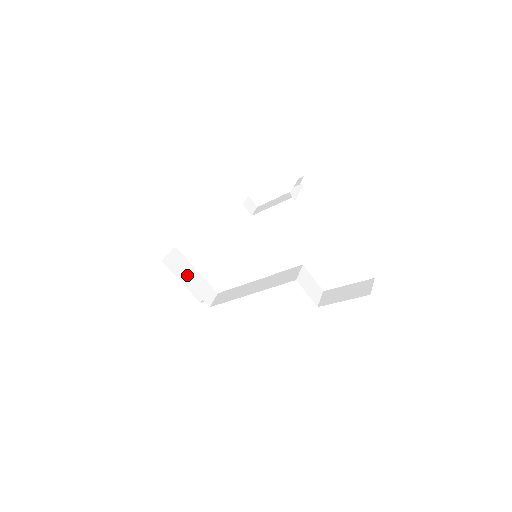
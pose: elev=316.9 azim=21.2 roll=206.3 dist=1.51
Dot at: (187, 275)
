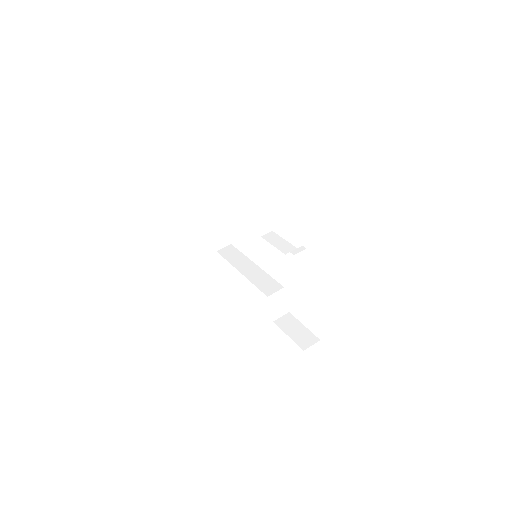
Dot at: (213, 220)
